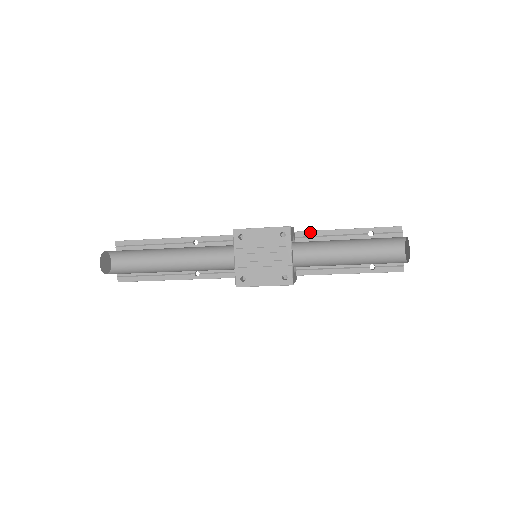
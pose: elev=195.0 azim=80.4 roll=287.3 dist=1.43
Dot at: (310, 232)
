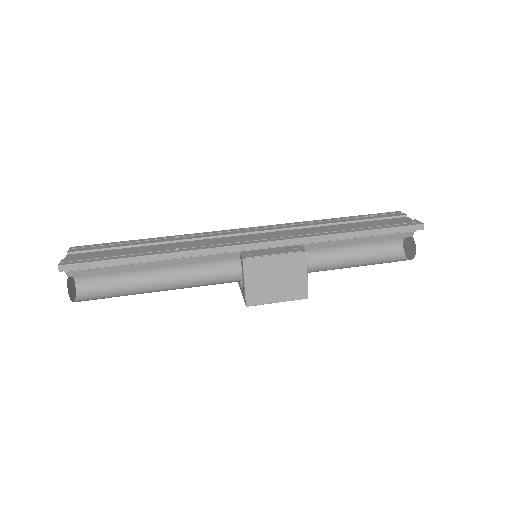
Dot at: occluded
